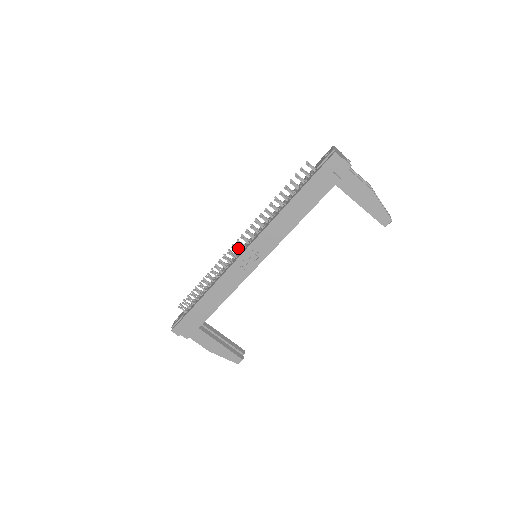
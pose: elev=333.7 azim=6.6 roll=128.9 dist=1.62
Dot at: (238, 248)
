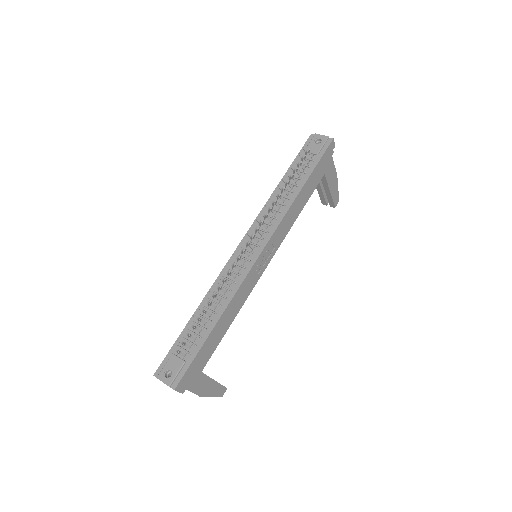
Dot at: (243, 250)
